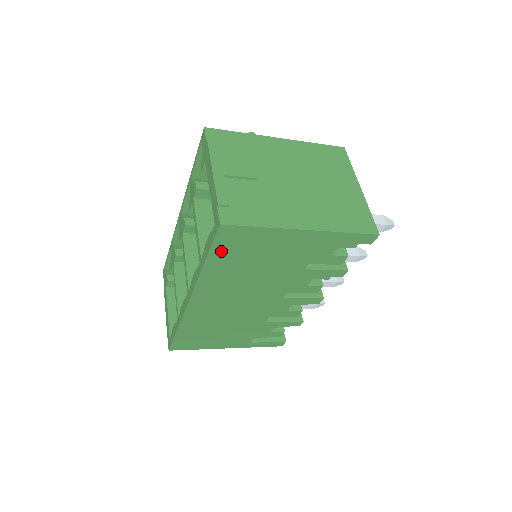
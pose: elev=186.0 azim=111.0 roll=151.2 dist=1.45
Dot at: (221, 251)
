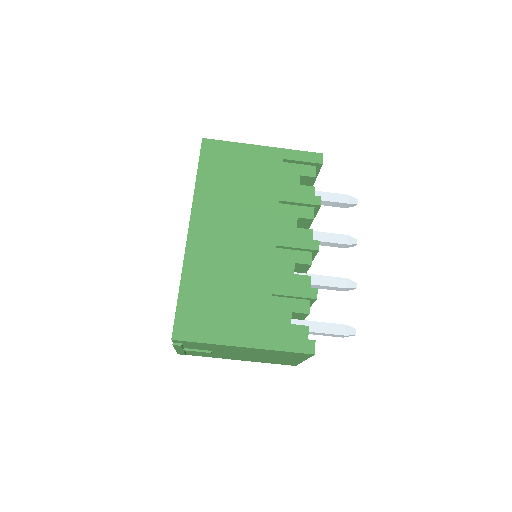
Dot at: (207, 165)
